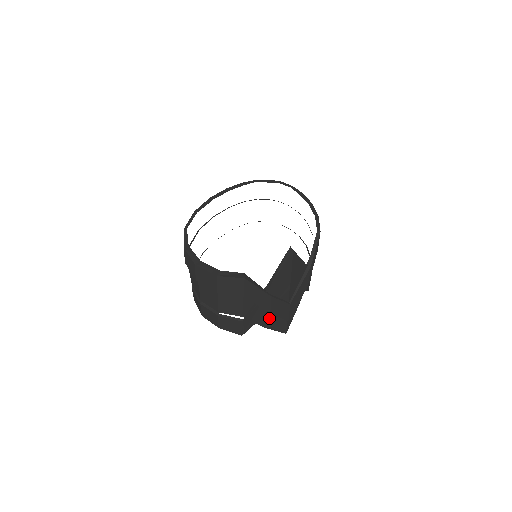
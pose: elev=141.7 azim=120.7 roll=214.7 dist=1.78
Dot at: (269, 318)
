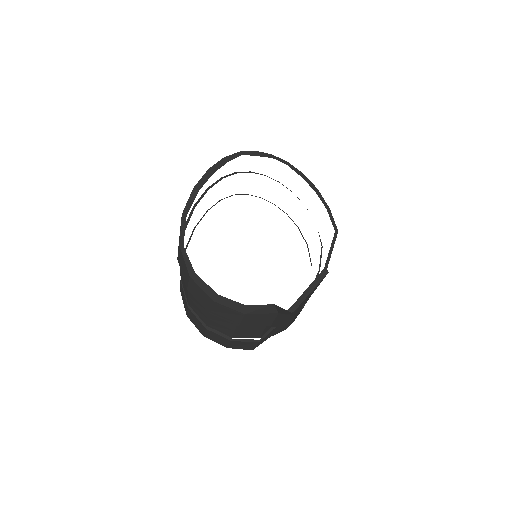
Dot at: occluded
